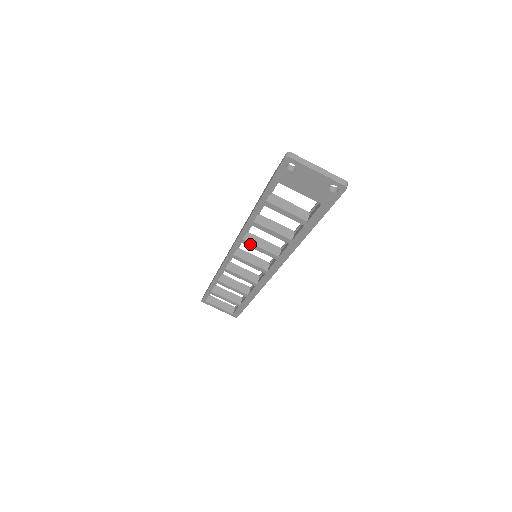
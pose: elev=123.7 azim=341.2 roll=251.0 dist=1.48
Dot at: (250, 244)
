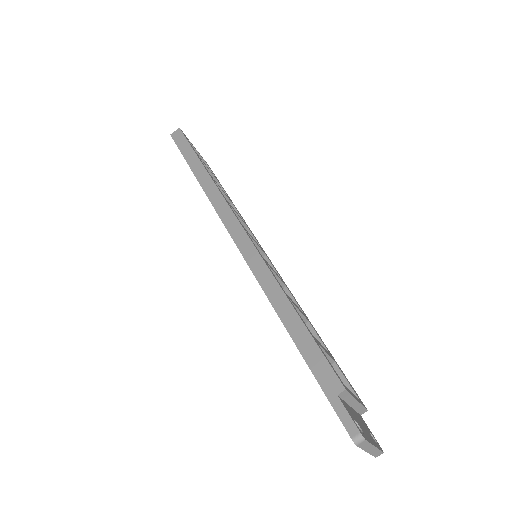
Dot at: occluded
